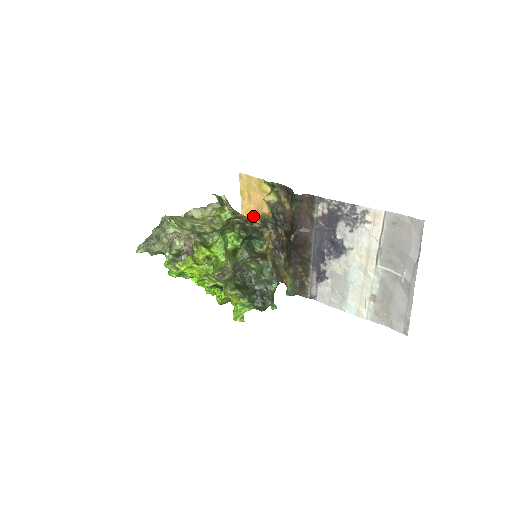
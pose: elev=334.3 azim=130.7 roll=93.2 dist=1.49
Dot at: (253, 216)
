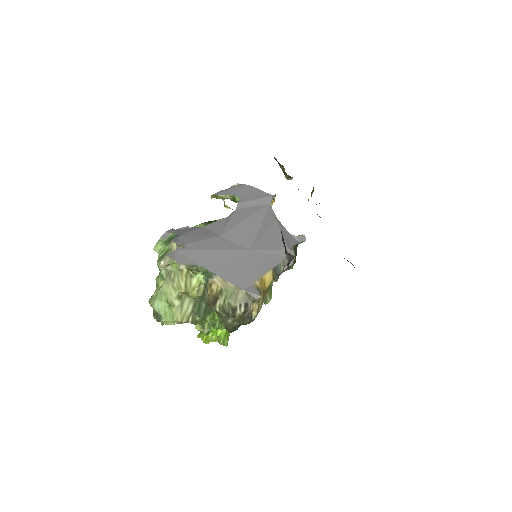
Dot at: occluded
